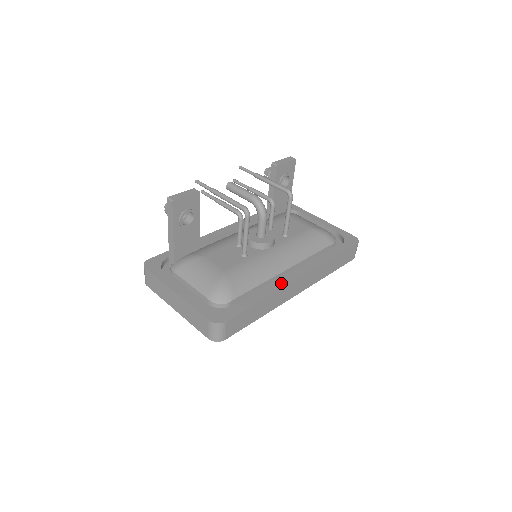
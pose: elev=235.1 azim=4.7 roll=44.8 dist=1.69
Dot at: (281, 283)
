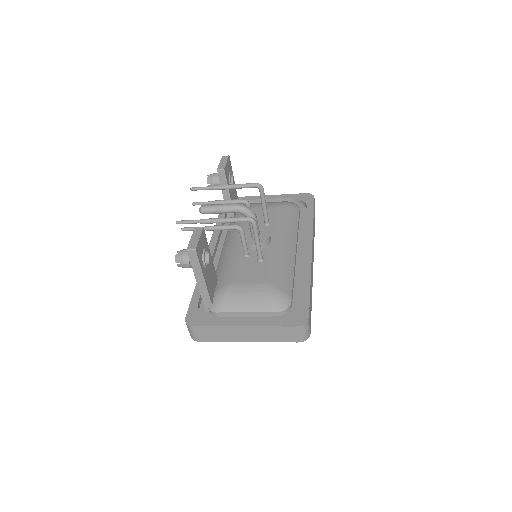
Dot at: (306, 262)
